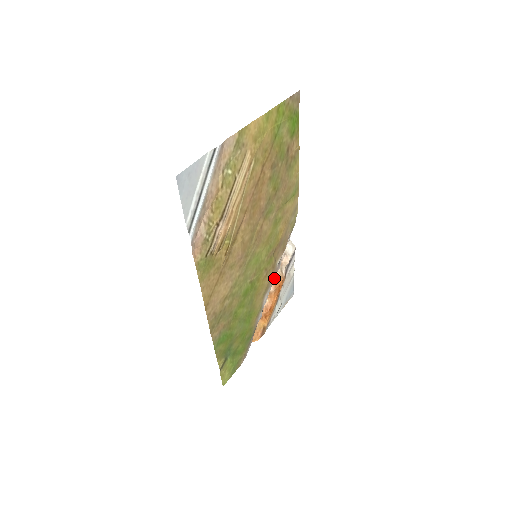
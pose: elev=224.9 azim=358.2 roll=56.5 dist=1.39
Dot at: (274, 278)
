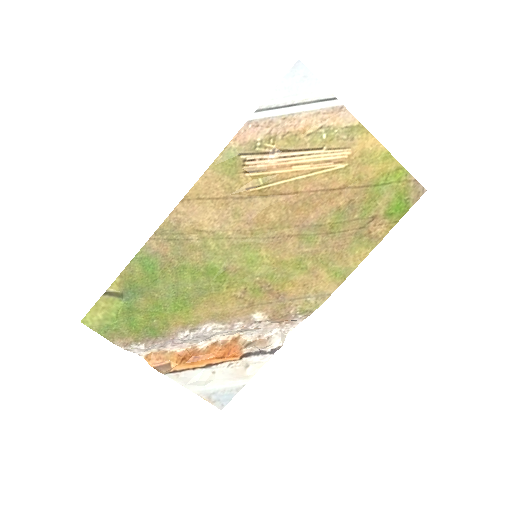
Dot at: (237, 326)
